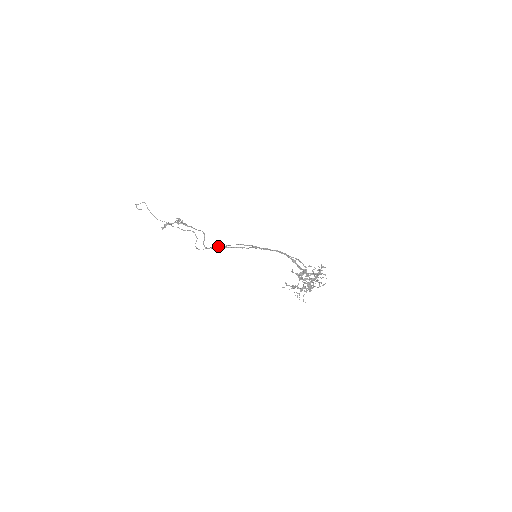
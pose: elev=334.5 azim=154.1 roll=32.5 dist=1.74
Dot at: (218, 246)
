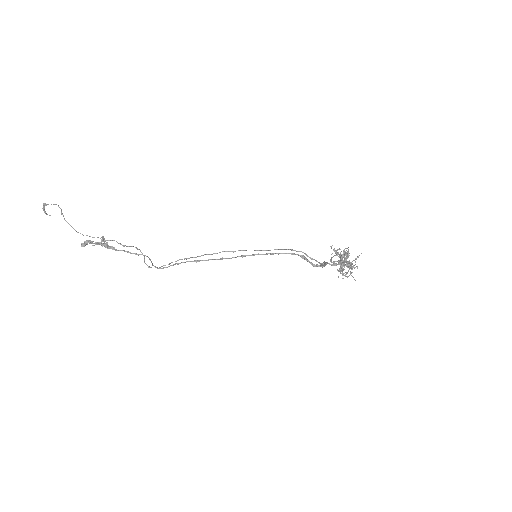
Dot at: (188, 258)
